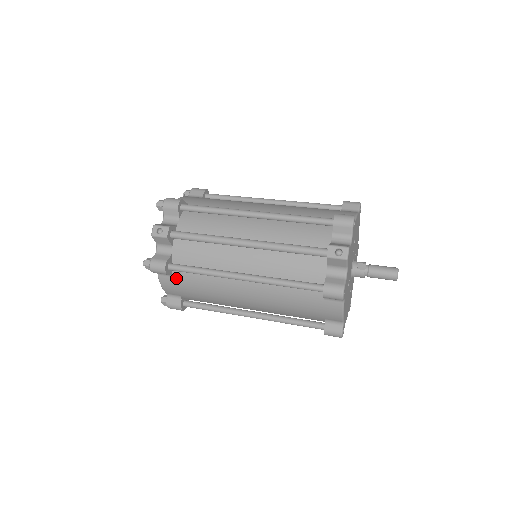
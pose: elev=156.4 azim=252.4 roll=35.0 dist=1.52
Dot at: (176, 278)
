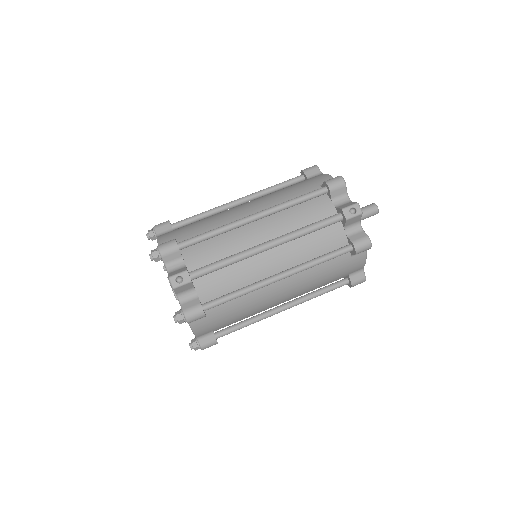
Dot at: (210, 316)
